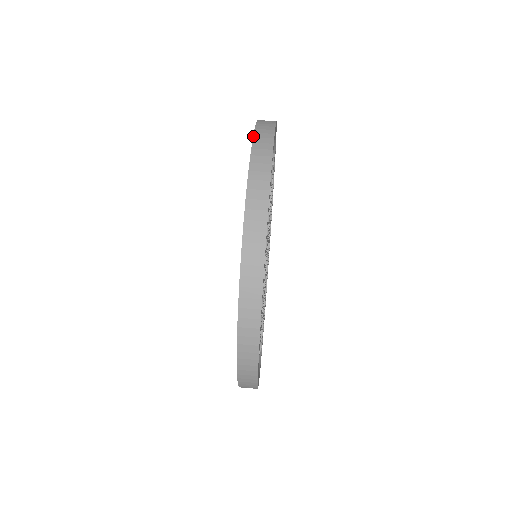
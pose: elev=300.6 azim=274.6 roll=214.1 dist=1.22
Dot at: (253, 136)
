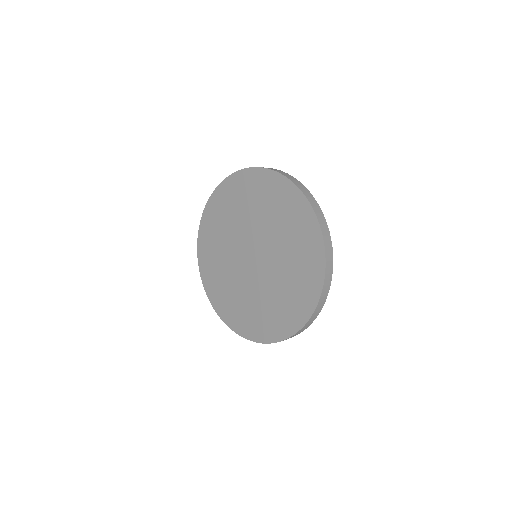
Dot at: (207, 203)
